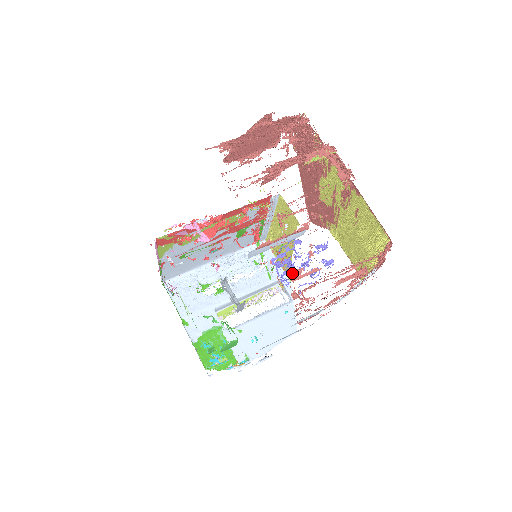
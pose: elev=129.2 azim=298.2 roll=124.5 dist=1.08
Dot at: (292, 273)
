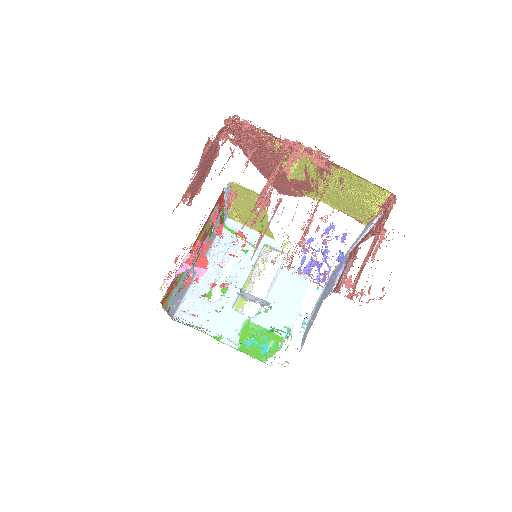
Dot at: (345, 286)
